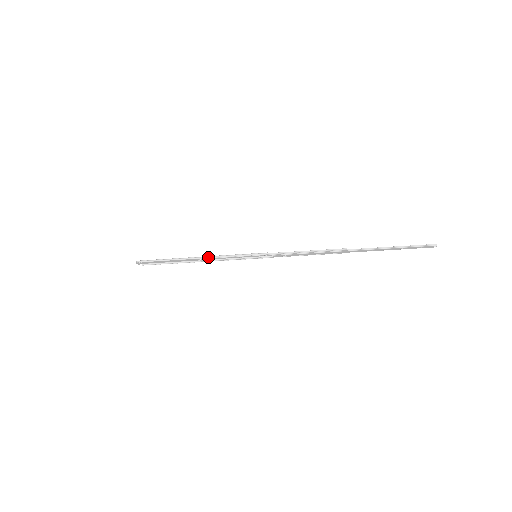
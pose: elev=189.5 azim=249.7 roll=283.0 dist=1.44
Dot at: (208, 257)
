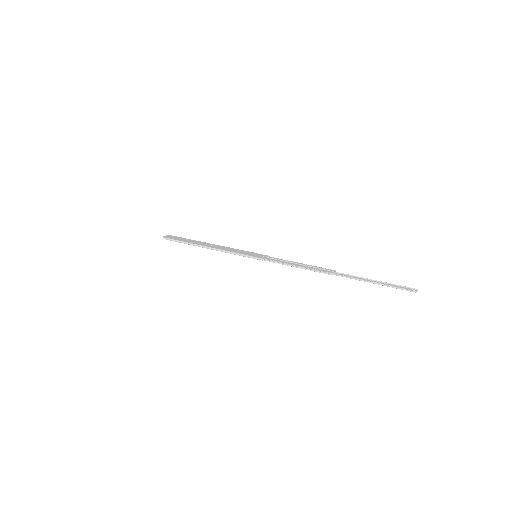
Dot at: (216, 250)
